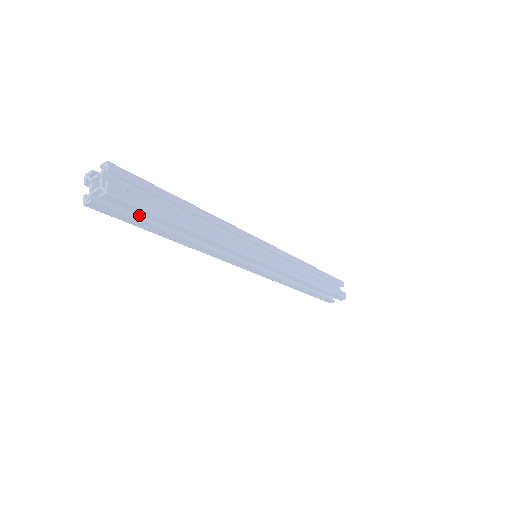
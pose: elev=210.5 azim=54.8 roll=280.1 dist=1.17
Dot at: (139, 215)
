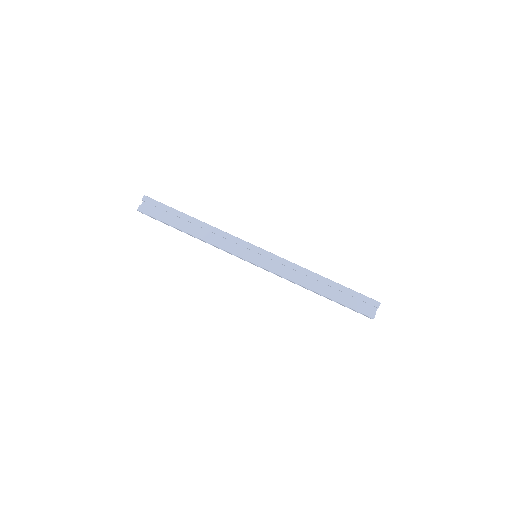
Dot at: occluded
